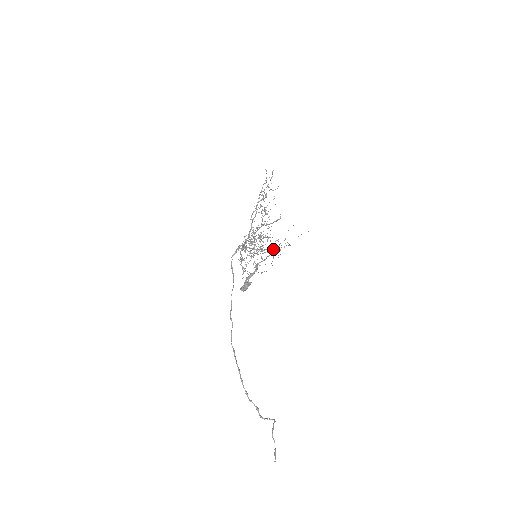
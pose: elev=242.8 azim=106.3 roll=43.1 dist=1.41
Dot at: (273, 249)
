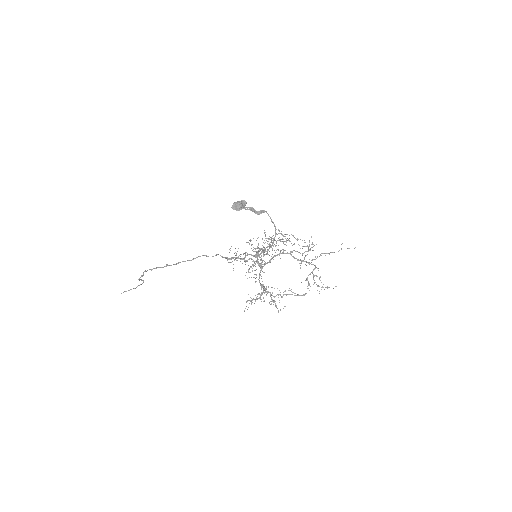
Dot at: occluded
